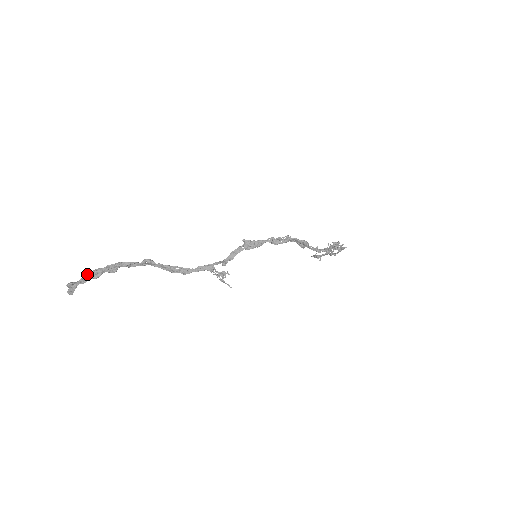
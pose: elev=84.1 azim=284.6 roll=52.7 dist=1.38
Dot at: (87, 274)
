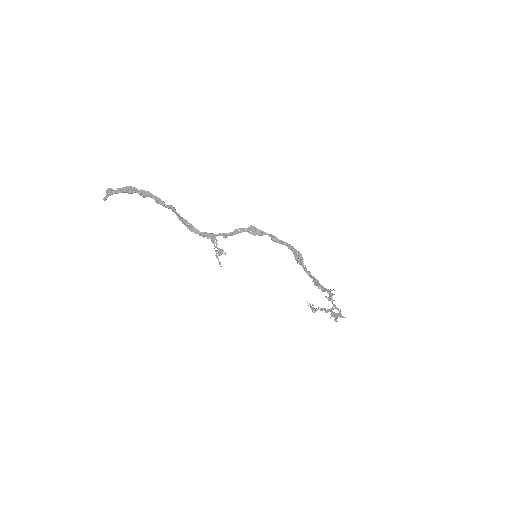
Dot at: (125, 187)
